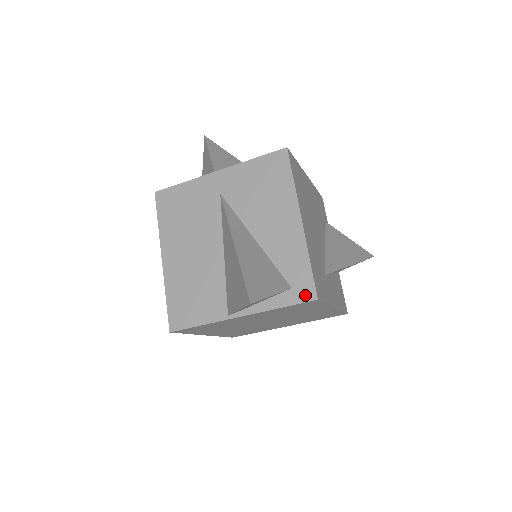
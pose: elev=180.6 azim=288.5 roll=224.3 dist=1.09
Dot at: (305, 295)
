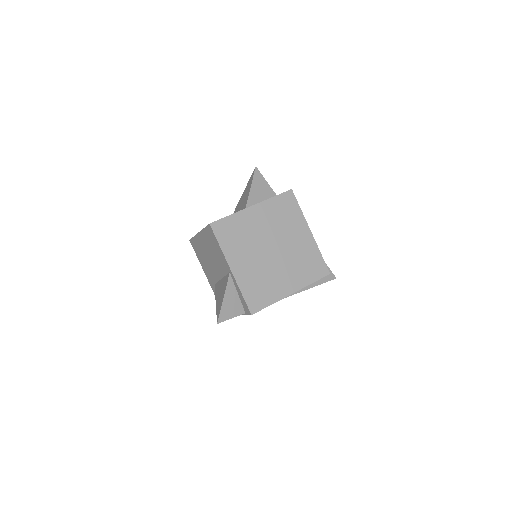
Dot at: (285, 192)
